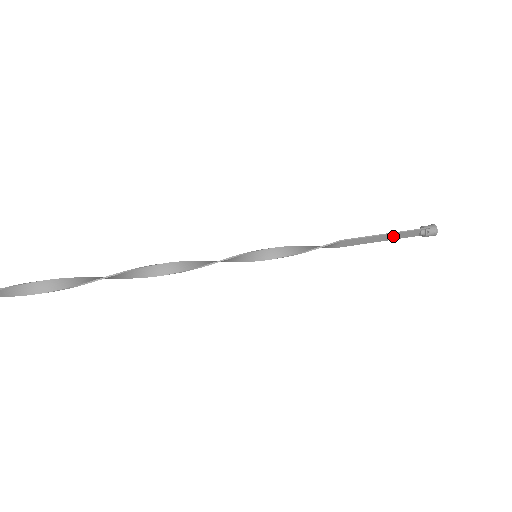
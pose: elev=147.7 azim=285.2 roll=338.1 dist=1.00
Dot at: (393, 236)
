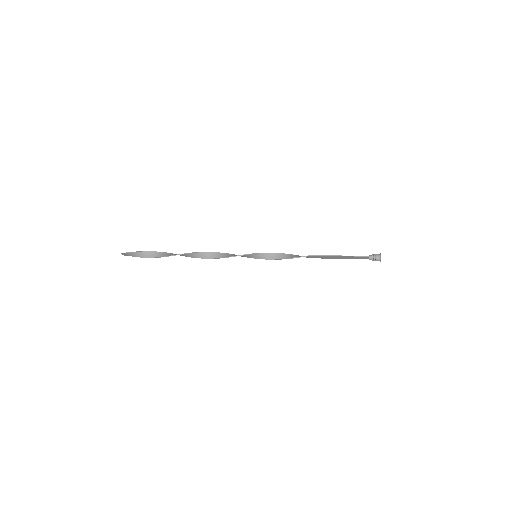
Dot at: (349, 257)
